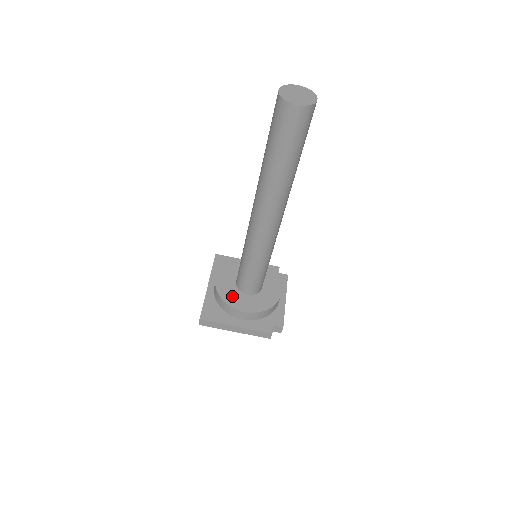
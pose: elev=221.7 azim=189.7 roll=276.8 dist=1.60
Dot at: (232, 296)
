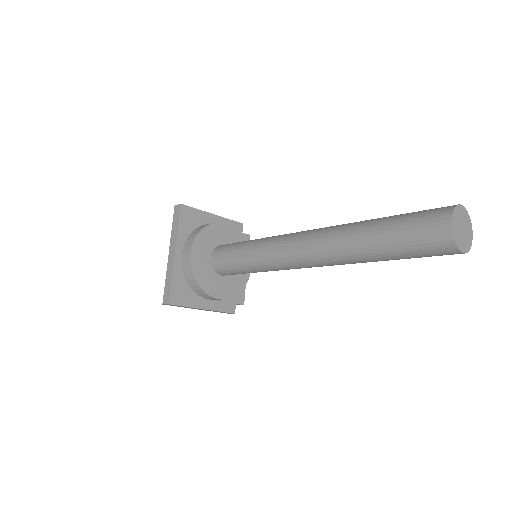
Dot at: (207, 279)
